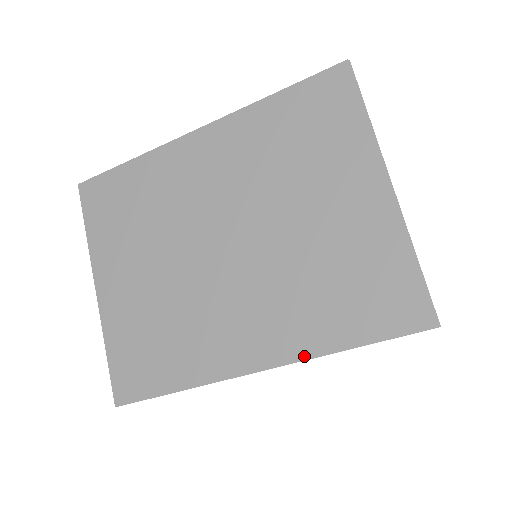
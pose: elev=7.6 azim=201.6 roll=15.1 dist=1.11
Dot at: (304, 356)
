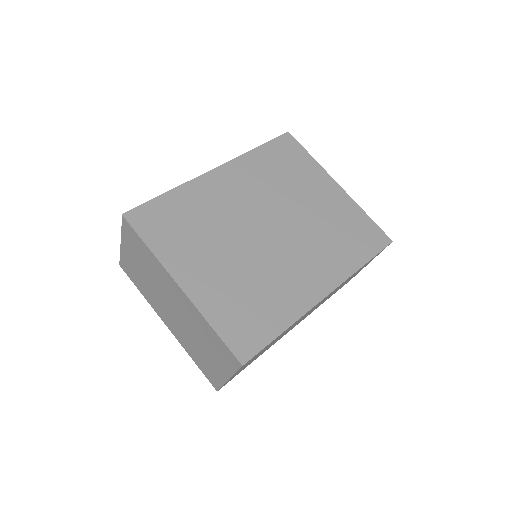
Dot at: (347, 276)
